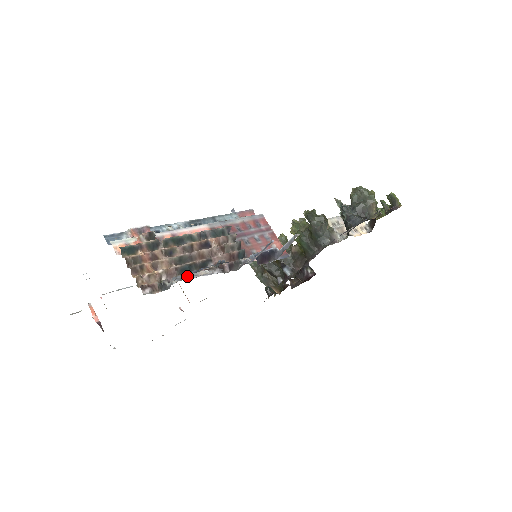
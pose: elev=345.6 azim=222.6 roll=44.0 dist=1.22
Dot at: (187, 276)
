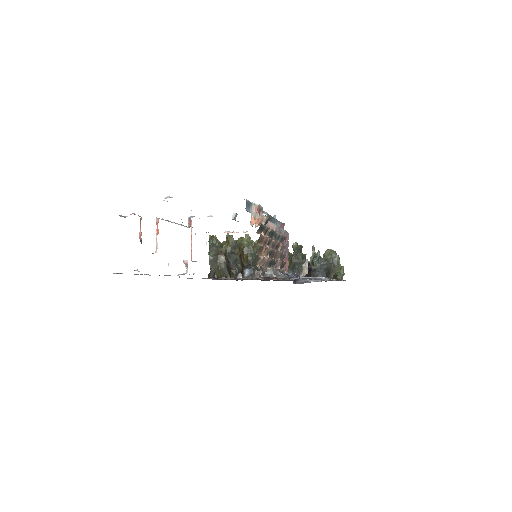
Dot at: (277, 273)
